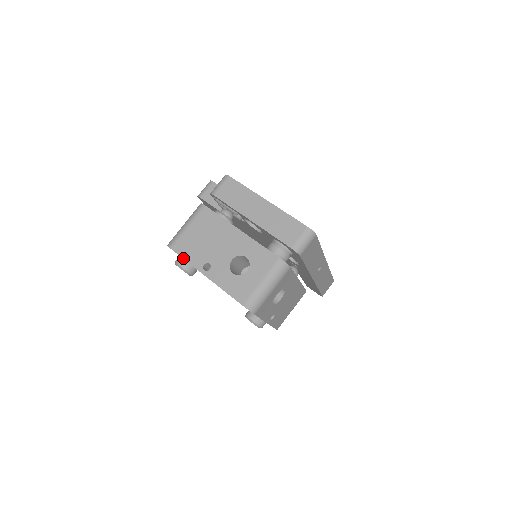
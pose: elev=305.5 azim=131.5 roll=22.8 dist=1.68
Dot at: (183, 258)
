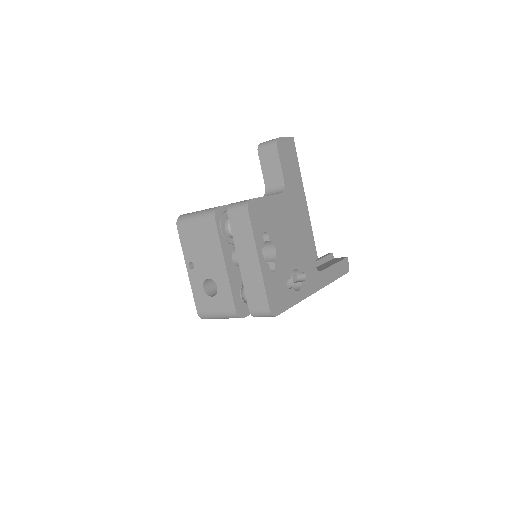
Dot at: (181, 242)
